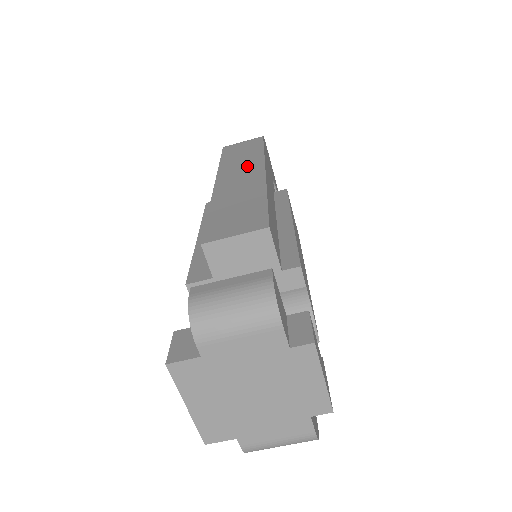
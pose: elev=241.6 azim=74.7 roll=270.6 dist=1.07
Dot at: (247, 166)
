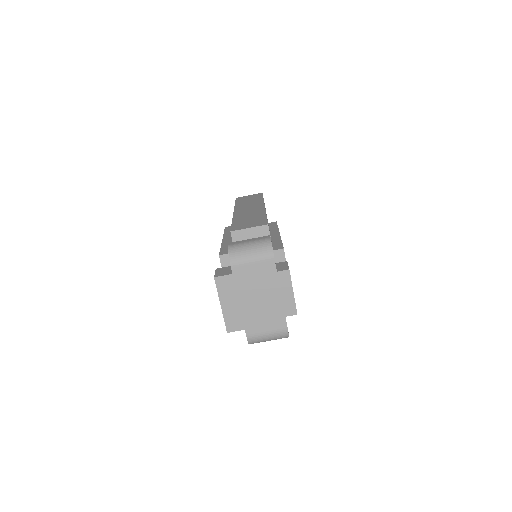
Dot at: (253, 205)
